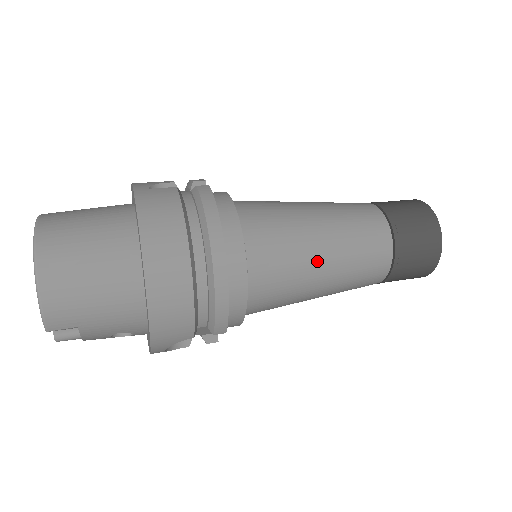
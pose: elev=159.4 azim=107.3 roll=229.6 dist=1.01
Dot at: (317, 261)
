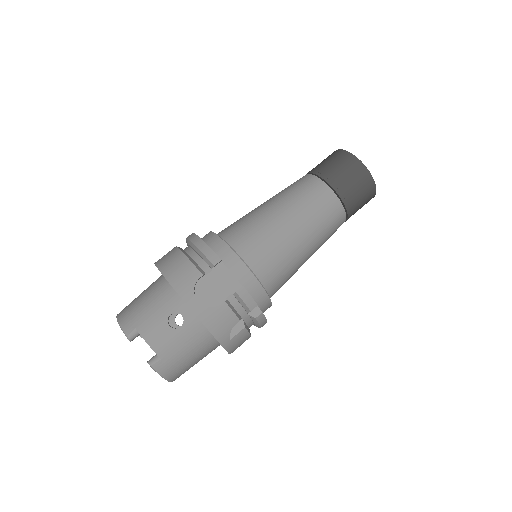
Dot at: occluded
